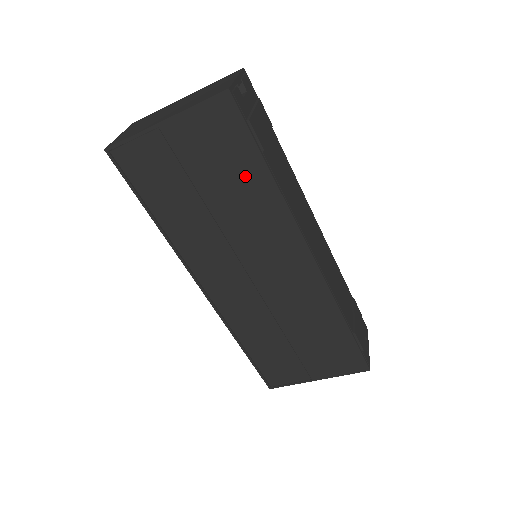
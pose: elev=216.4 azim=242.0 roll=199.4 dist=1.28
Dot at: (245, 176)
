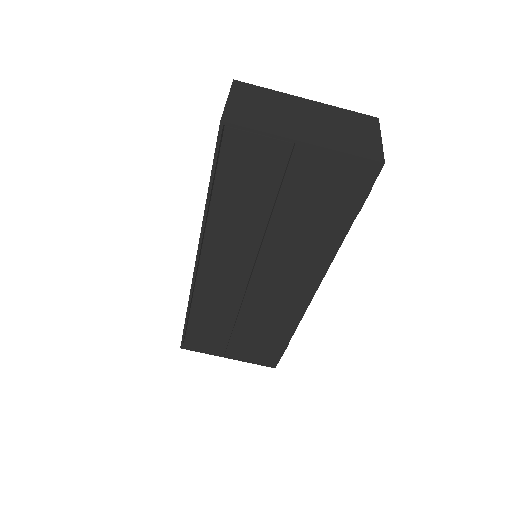
Dot at: (326, 221)
